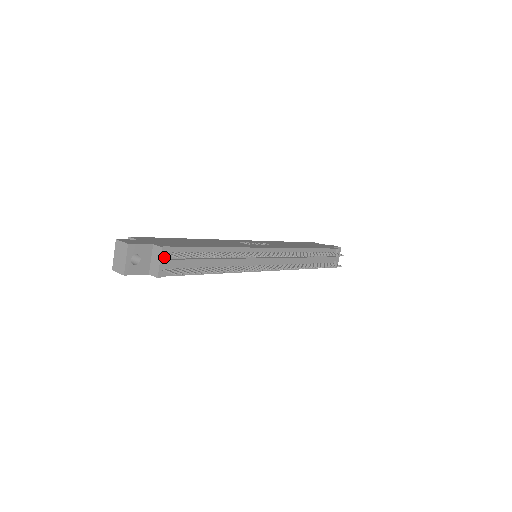
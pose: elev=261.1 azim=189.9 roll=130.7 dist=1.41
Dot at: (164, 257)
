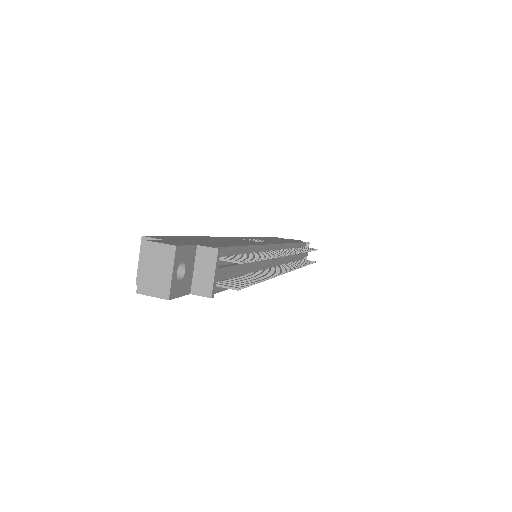
Dot at: occluded
